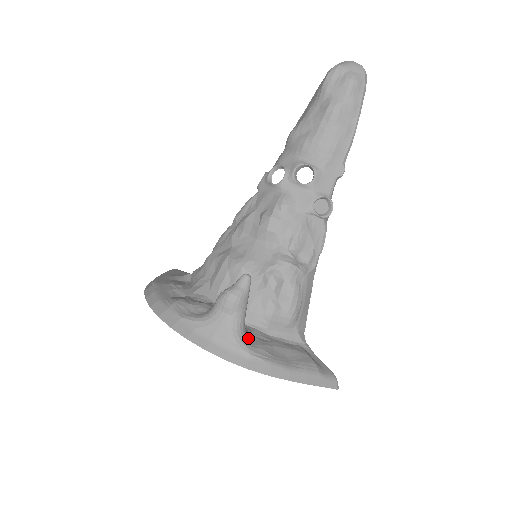
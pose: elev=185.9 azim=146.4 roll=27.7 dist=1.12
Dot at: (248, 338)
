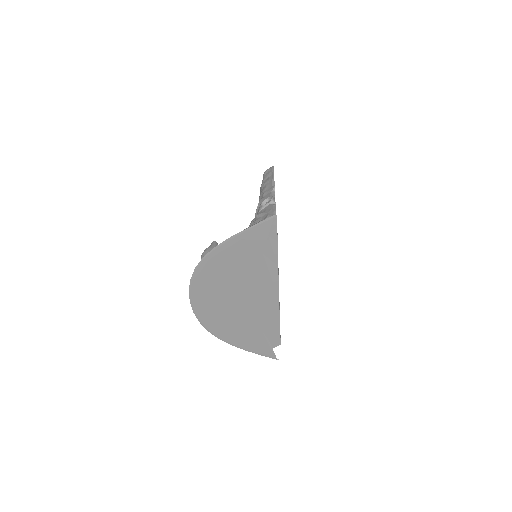
Dot at: occluded
